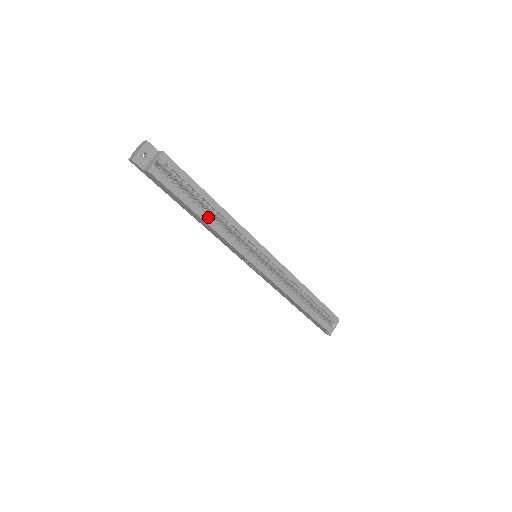
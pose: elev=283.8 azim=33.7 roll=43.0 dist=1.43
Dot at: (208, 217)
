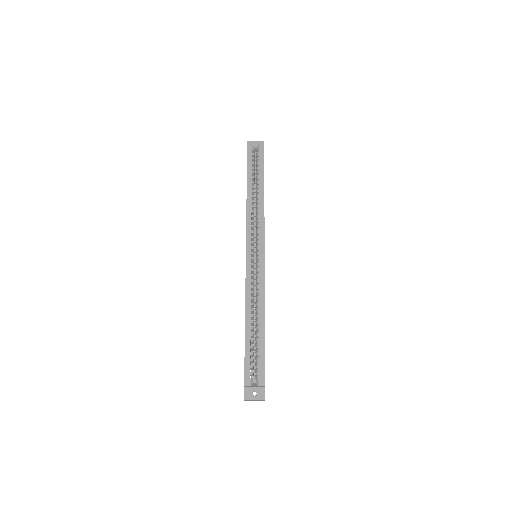
Dot at: (251, 193)
